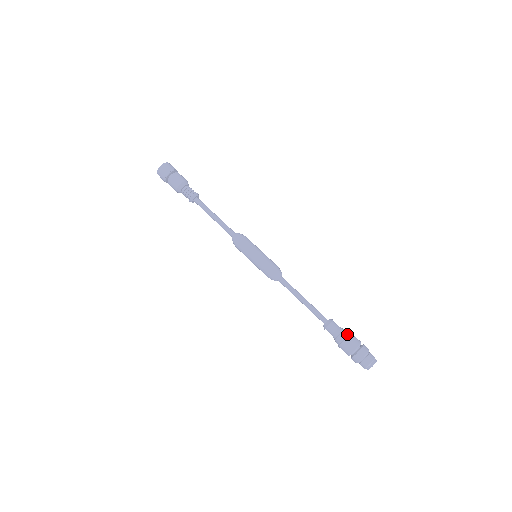
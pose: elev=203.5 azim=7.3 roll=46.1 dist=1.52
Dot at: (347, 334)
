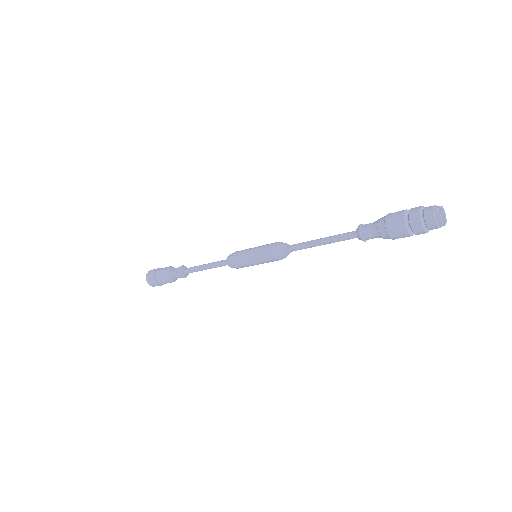
Dot at: (382, 222)
